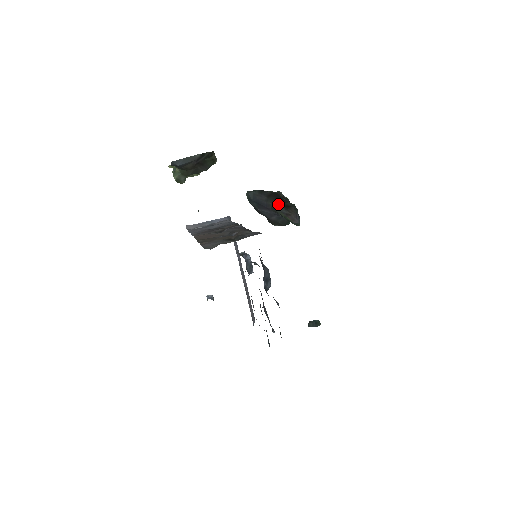
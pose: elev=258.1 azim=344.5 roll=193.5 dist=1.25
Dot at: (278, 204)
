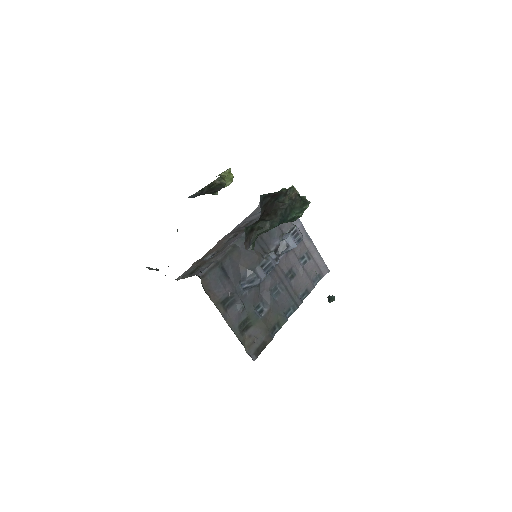
Dot at: (246, 228)
